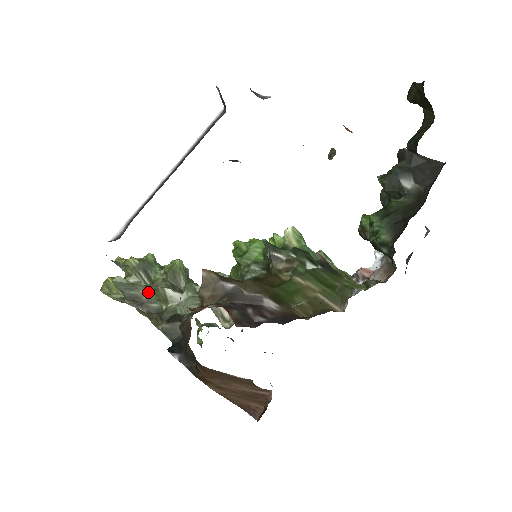
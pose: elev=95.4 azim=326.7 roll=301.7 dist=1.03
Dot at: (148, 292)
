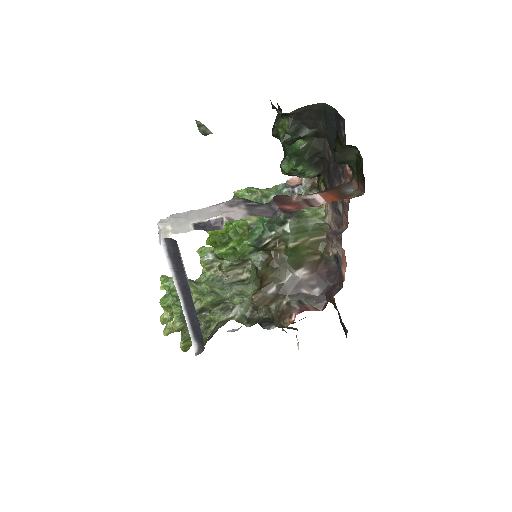
Dot at: (217, 326)
